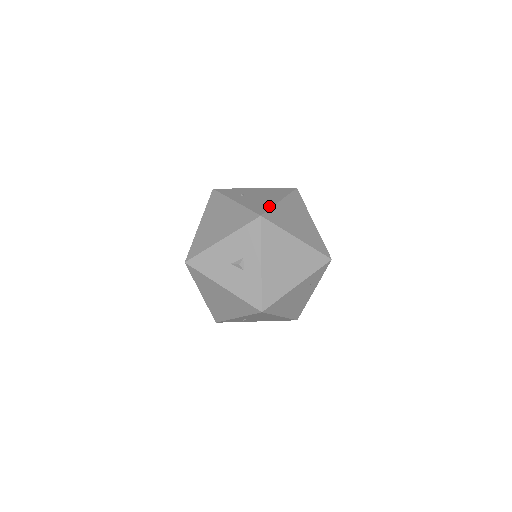
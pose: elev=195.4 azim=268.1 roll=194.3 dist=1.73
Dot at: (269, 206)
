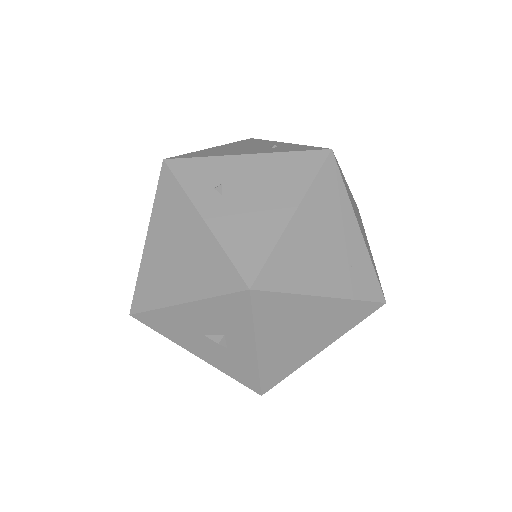
Dot at: (269, 243)
